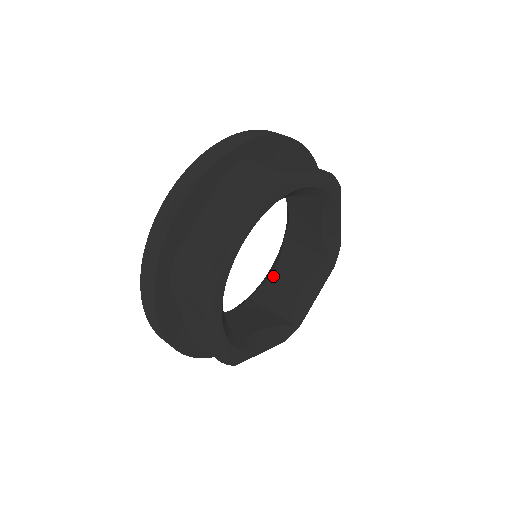
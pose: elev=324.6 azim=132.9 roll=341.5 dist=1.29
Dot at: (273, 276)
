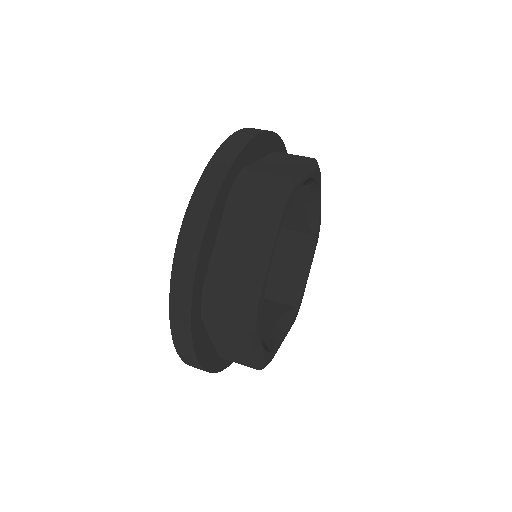
Dot at: occluded
